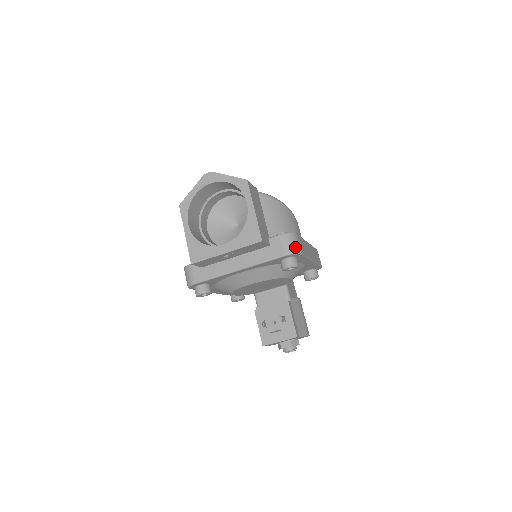
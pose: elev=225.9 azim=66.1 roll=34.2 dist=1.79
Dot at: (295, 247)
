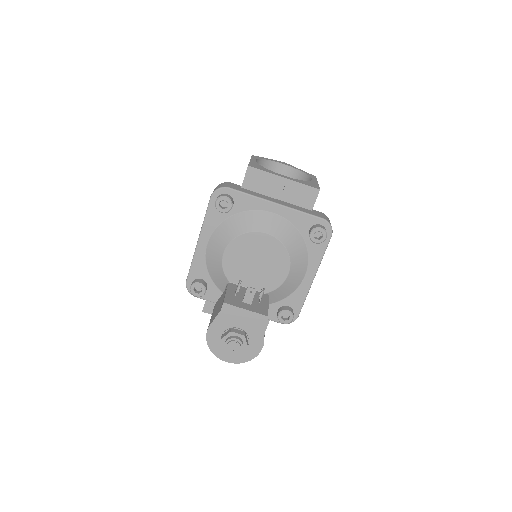
Dot at: occluded
